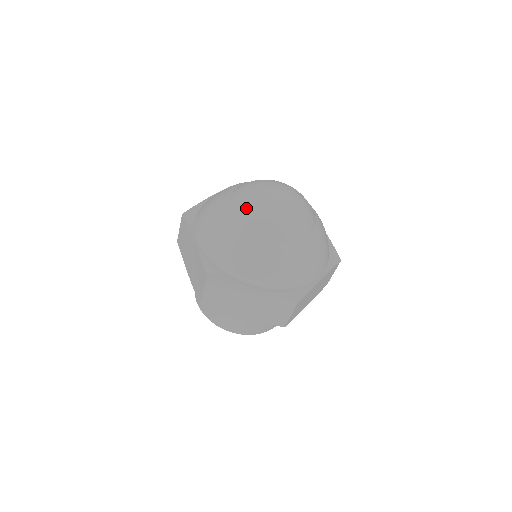
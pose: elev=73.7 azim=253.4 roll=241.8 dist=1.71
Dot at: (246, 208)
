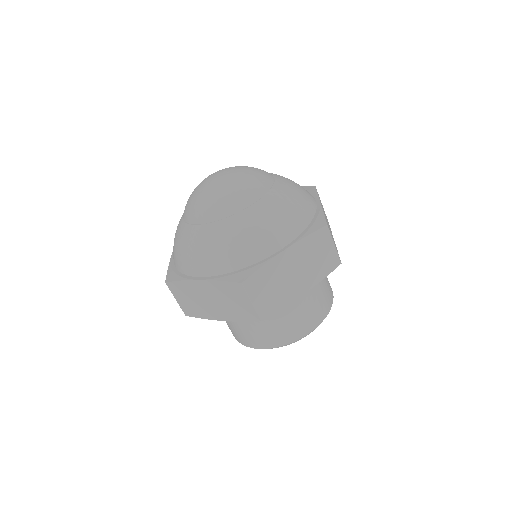
Dot at: (207, 206)
